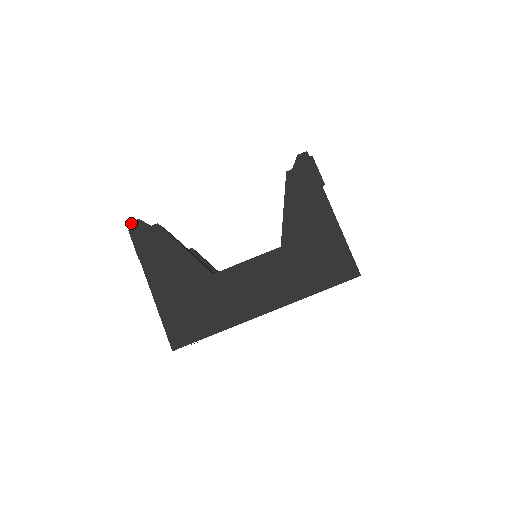
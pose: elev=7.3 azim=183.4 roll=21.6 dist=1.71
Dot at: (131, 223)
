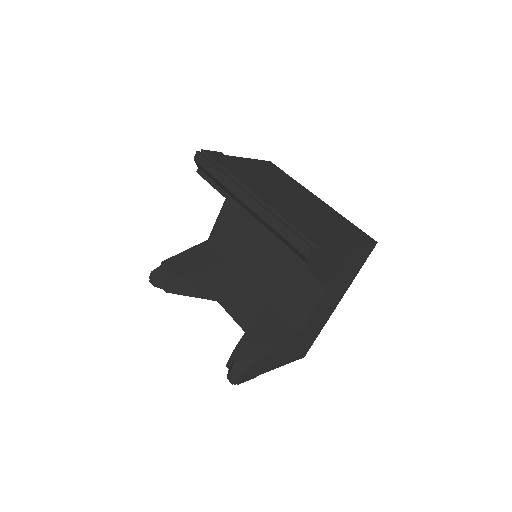
Dot at: (236, 383)
